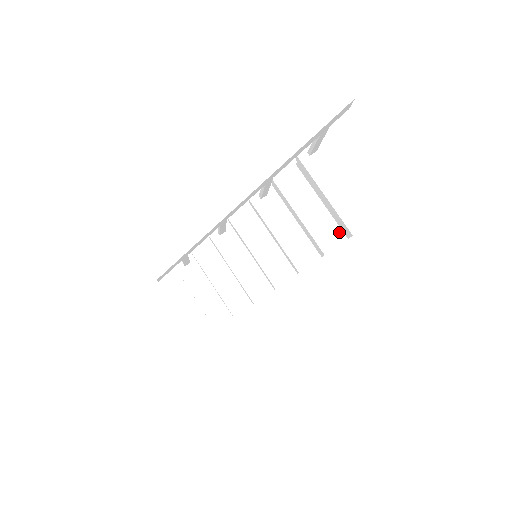
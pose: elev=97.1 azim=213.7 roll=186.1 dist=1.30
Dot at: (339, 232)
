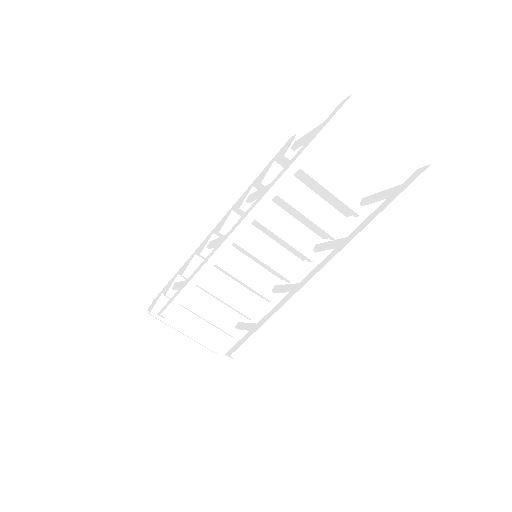
Dot at: (332, 209)
